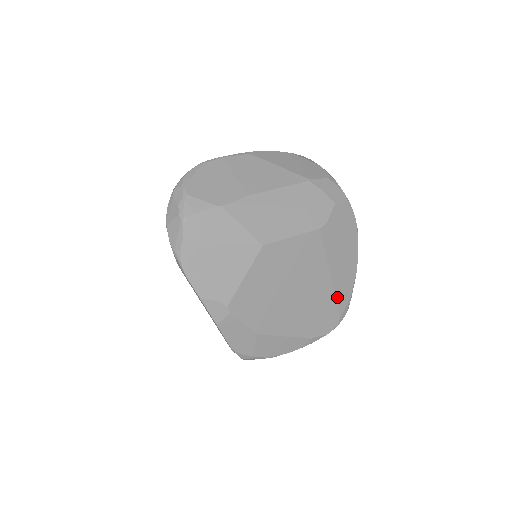
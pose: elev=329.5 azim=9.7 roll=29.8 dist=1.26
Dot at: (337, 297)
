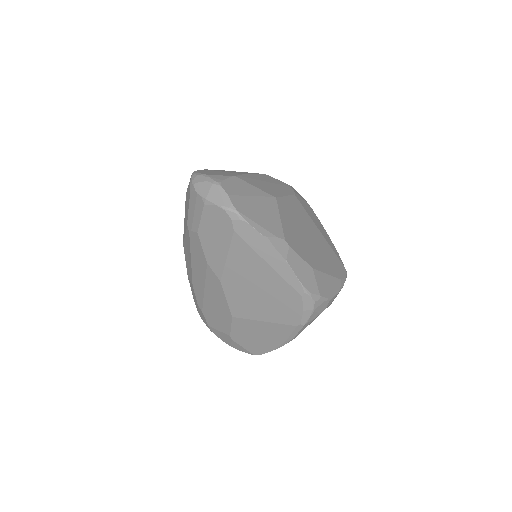
Dot at: (332, 249)
